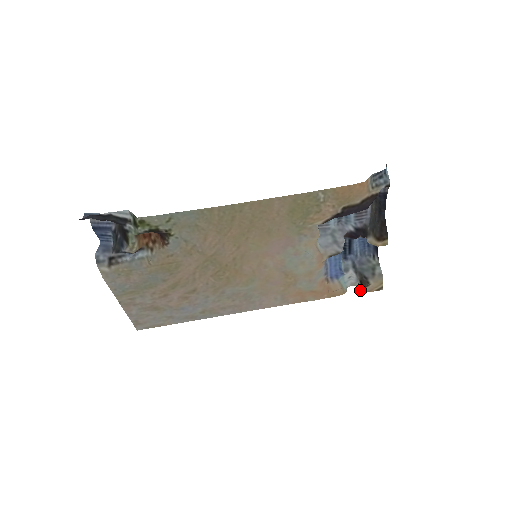
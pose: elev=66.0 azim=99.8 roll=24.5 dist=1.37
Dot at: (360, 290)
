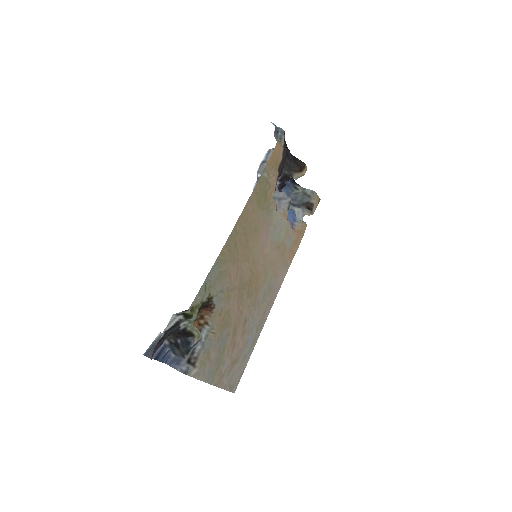
Dot at: (312, 213)
